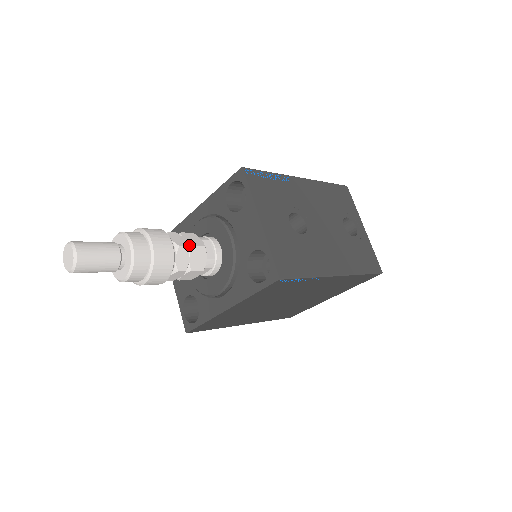
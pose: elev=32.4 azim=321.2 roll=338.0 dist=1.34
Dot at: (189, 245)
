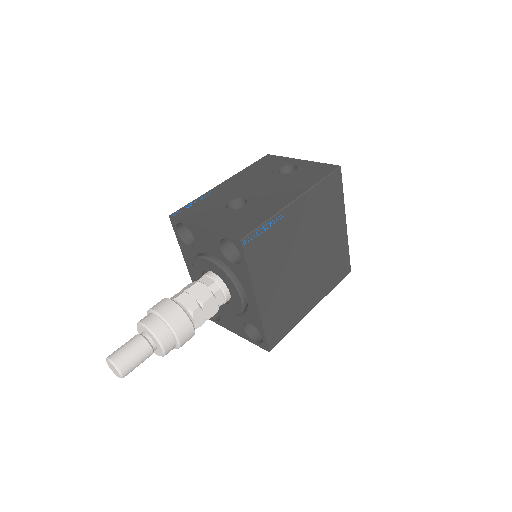
Dot at: (186, 291)
